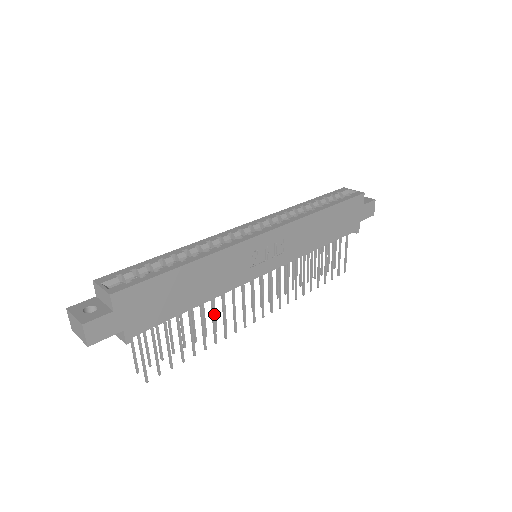
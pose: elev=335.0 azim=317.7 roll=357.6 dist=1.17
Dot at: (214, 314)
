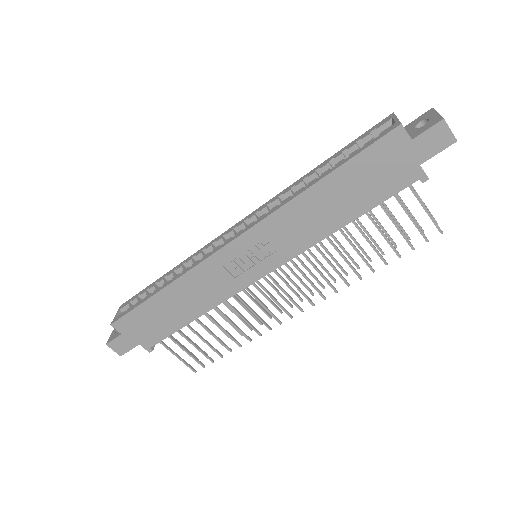
Dot at: (228, 319)
